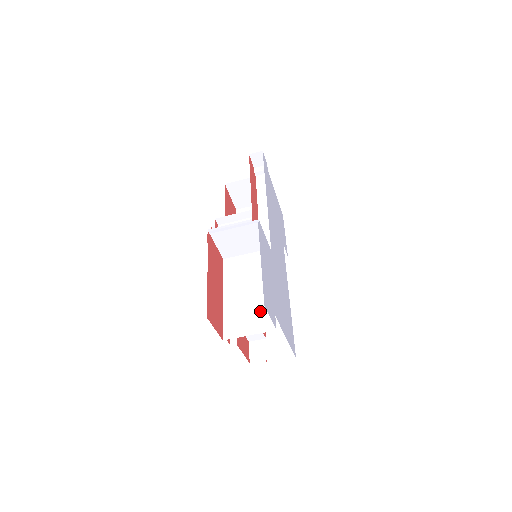
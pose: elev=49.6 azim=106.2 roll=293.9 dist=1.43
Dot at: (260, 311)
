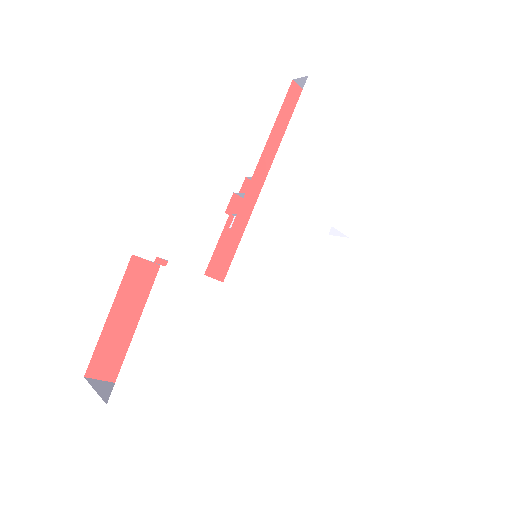
Dot at: occluded
